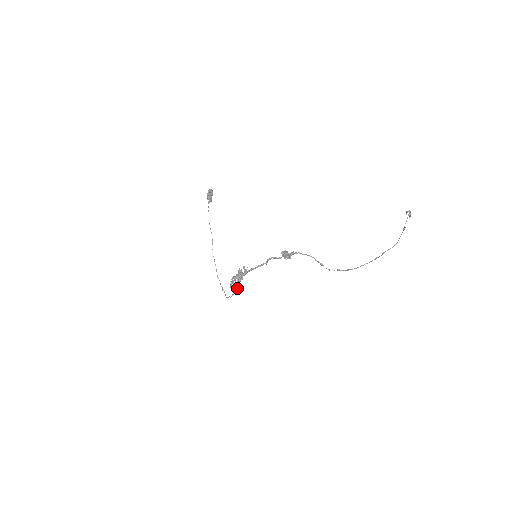
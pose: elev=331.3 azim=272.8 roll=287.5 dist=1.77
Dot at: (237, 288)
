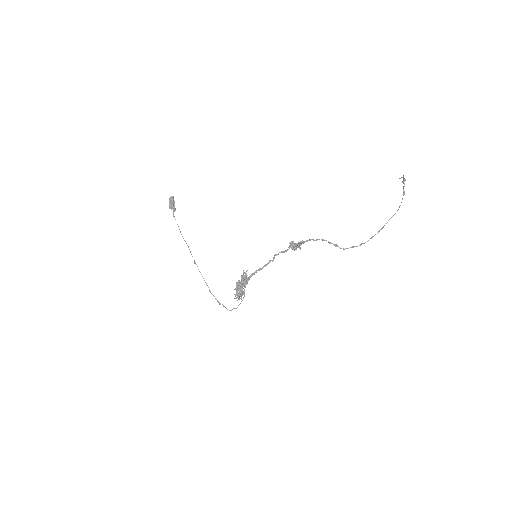
Dot at: occluded
